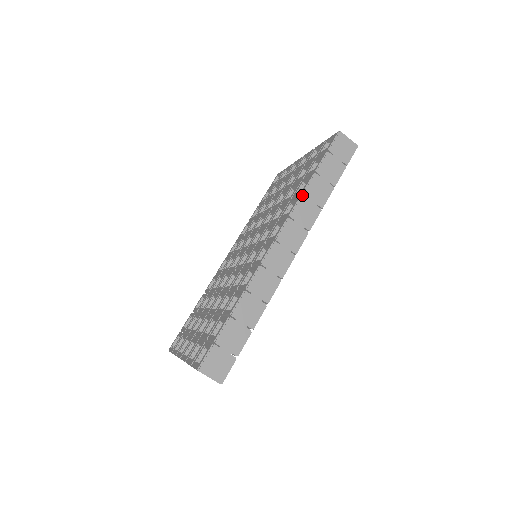
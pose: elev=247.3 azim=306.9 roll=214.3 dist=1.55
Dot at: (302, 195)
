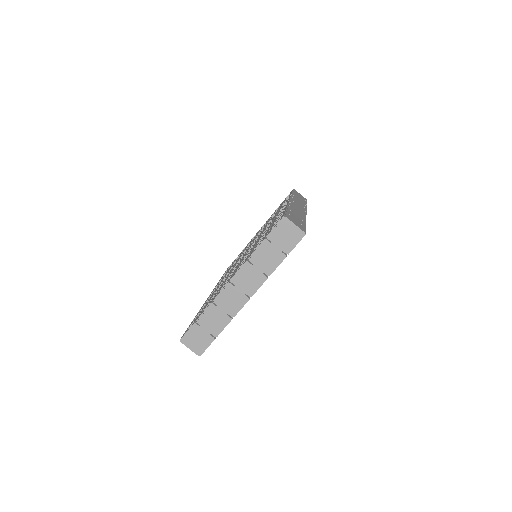
Dot at: occluded
